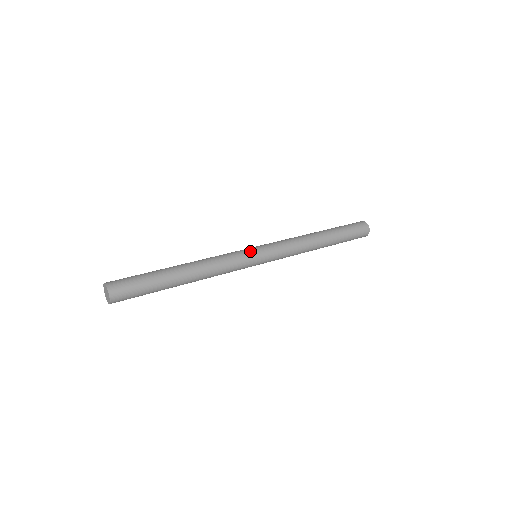
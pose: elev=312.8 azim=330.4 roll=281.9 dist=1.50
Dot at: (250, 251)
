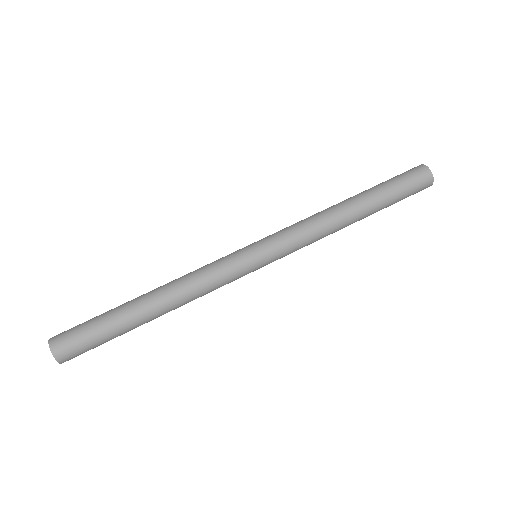
Dot at: (243, 253)
